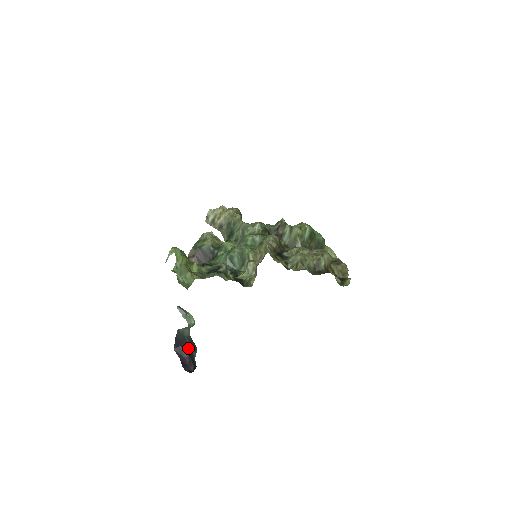
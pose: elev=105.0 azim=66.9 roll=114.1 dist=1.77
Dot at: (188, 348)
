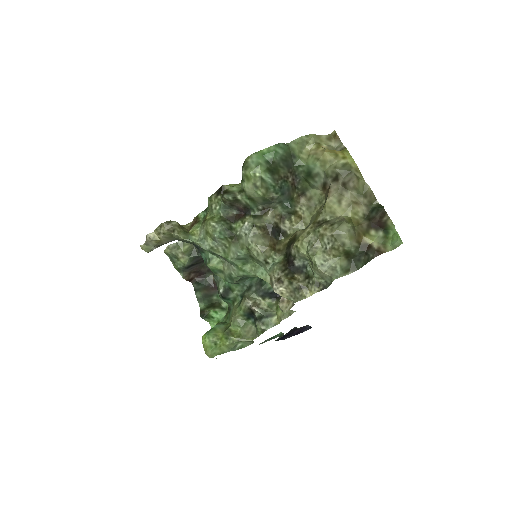
Dot at: (292, 329)
